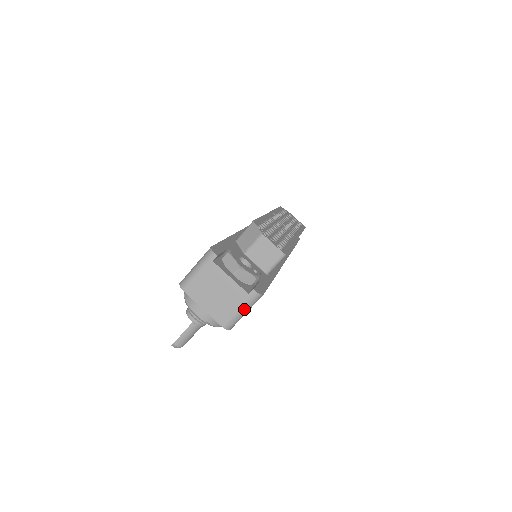
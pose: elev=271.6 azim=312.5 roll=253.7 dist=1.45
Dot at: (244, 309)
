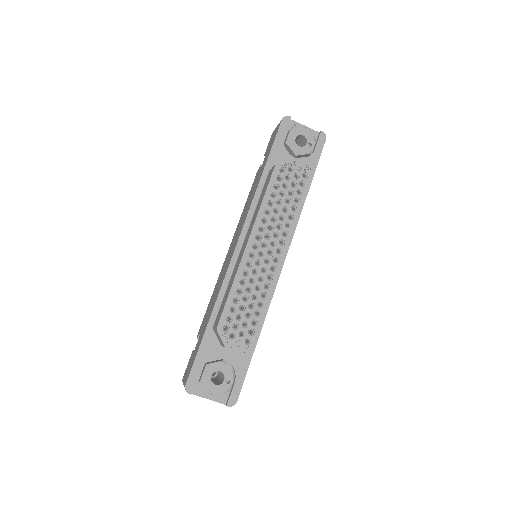
Dot at: occluded
